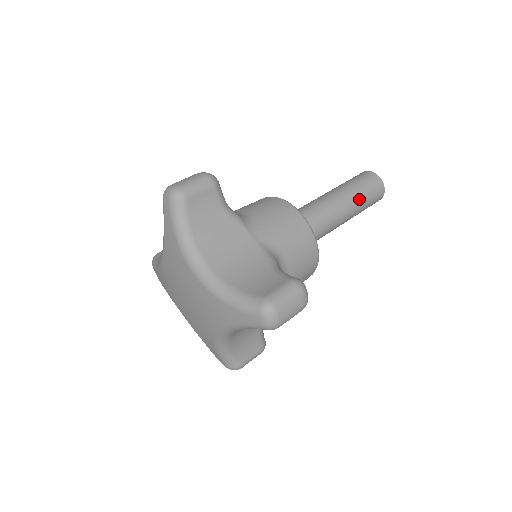
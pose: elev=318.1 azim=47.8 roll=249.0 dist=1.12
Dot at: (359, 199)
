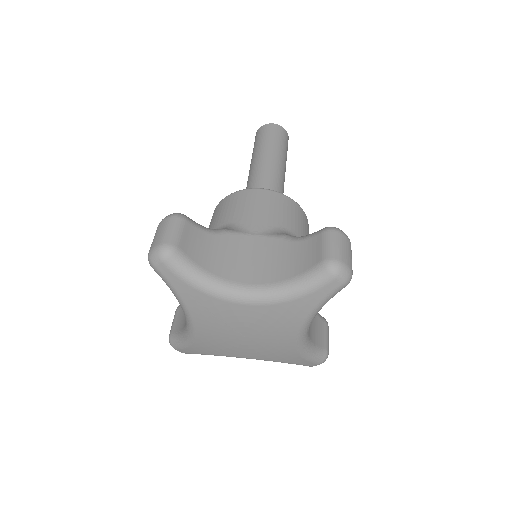
Dot at: (279, 150)
